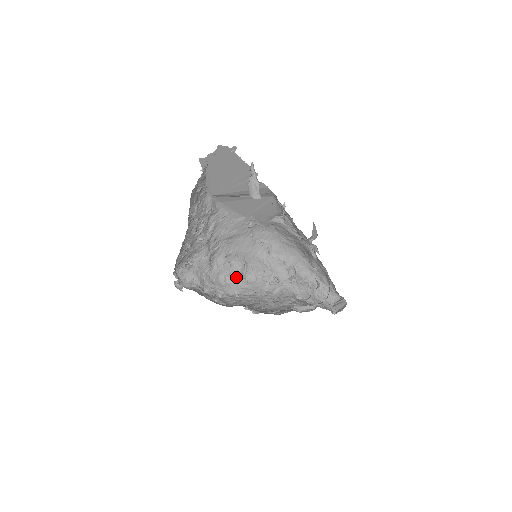
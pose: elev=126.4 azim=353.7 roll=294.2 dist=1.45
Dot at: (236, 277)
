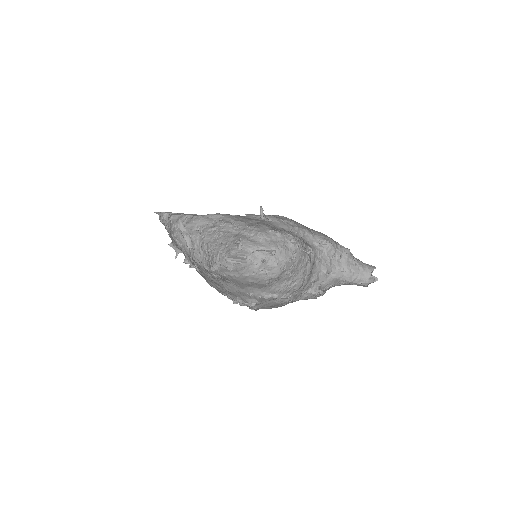
Dot at: (287, 244)
